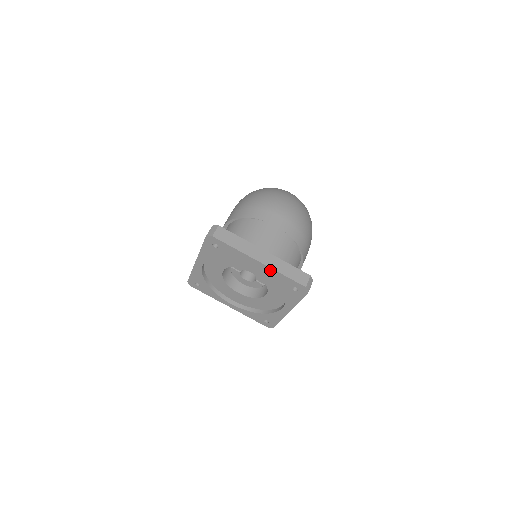
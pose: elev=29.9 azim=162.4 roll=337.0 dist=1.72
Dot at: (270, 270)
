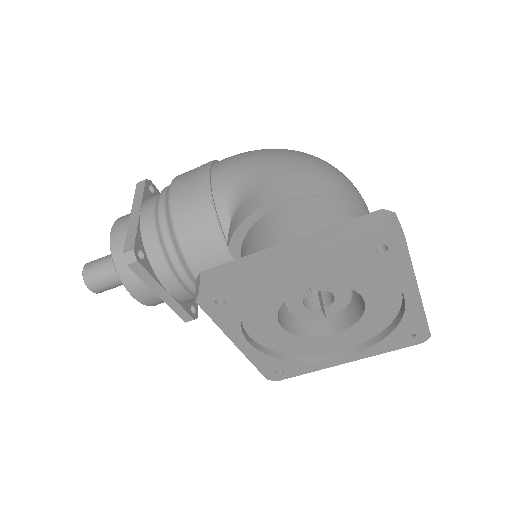
Dot at: (416, 306)
